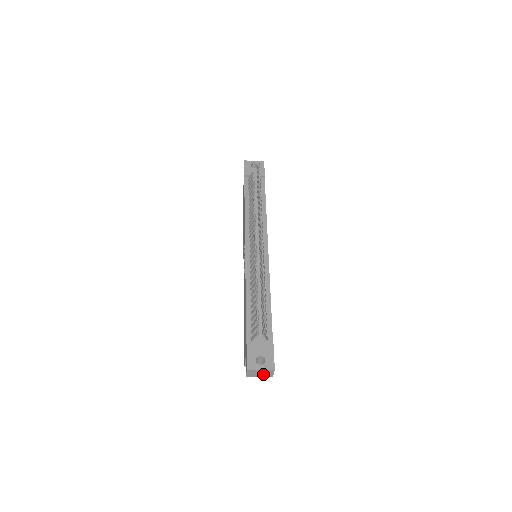
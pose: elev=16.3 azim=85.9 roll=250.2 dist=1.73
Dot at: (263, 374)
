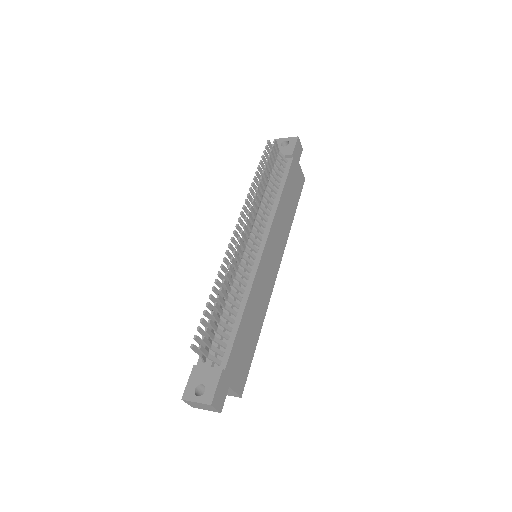
Dot at: (206, 408)
